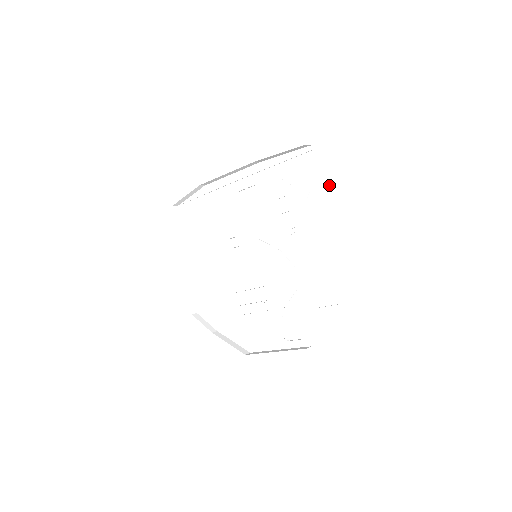
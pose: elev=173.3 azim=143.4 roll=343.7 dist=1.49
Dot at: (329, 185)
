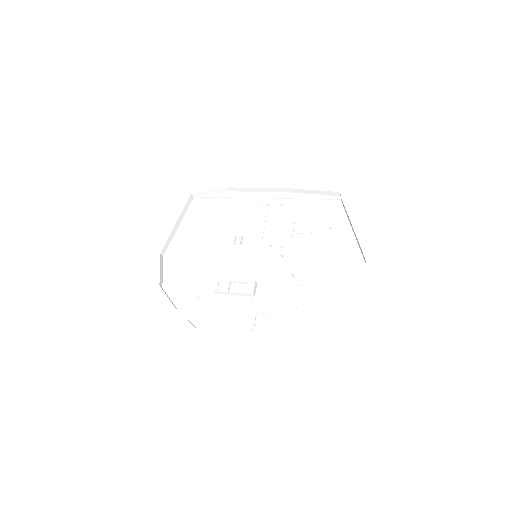
Dot at: (345, 226)
